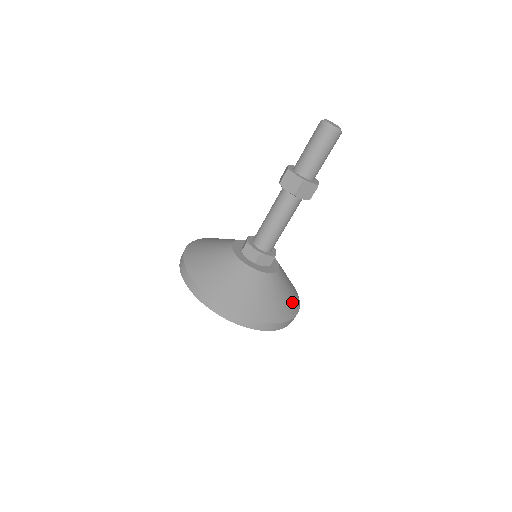
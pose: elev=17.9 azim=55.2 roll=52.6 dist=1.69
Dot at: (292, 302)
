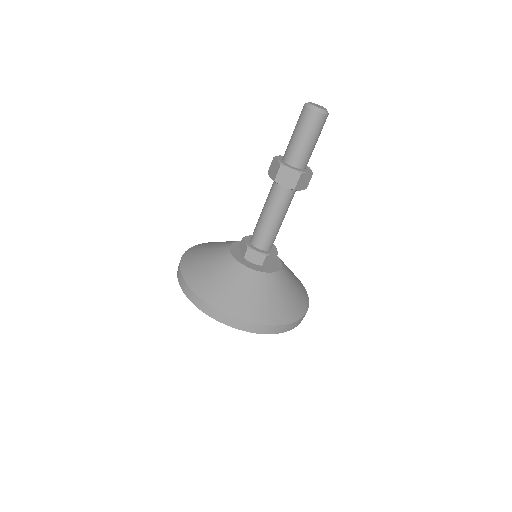
Dot at: (301, 288)
